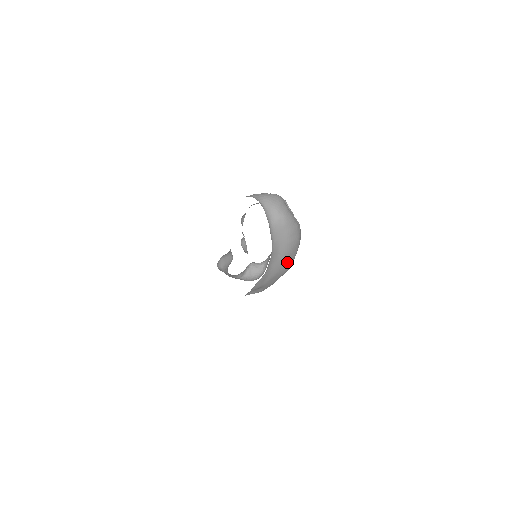
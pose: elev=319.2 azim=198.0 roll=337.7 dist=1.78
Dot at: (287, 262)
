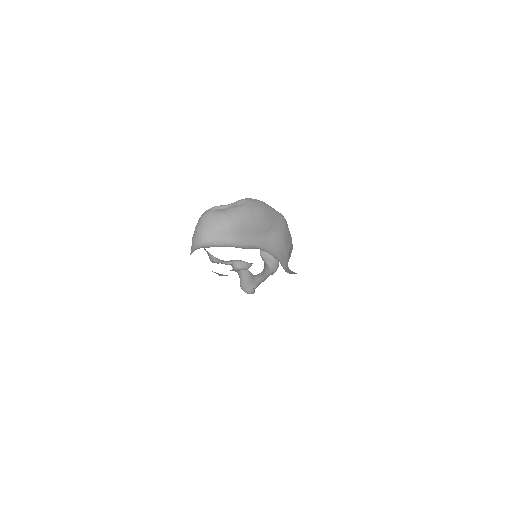
Dot at: (278, 225)
